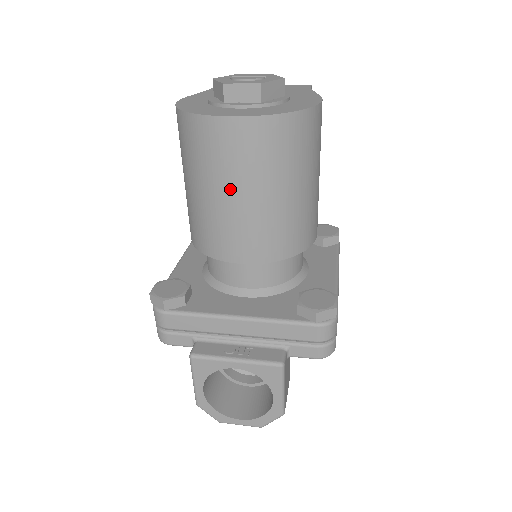
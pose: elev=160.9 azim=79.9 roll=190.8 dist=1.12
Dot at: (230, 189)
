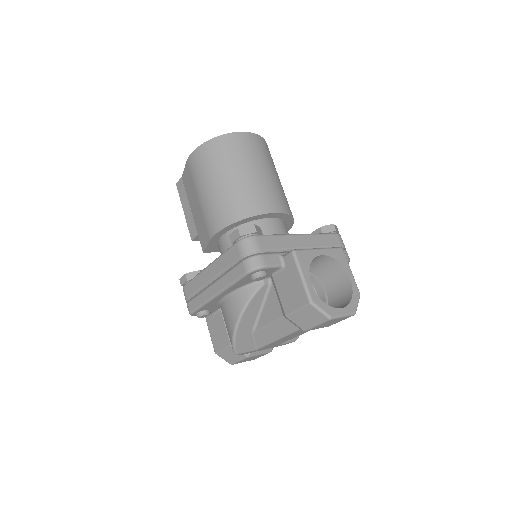
Dot at: (259, 167)
